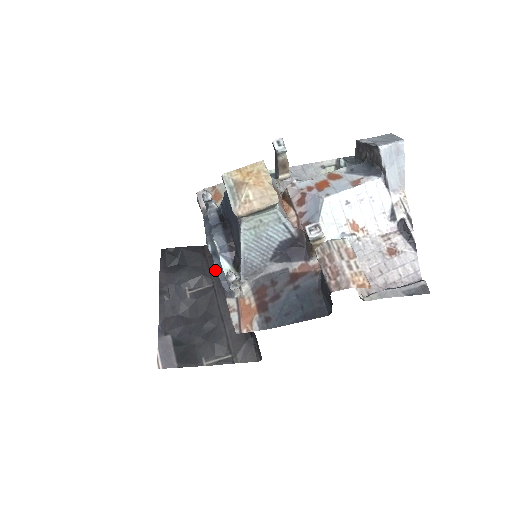
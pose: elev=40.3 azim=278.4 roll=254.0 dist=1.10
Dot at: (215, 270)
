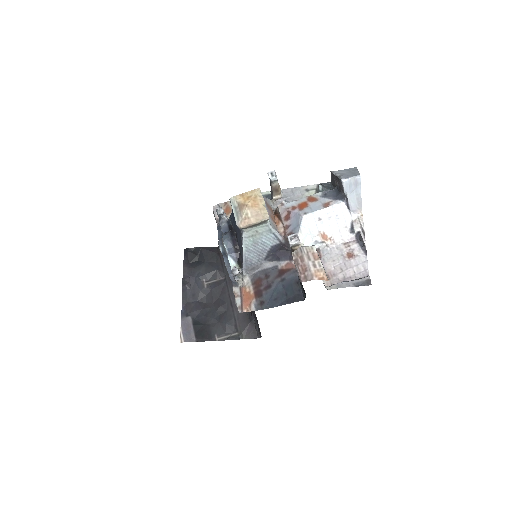
Dot at: occluded
